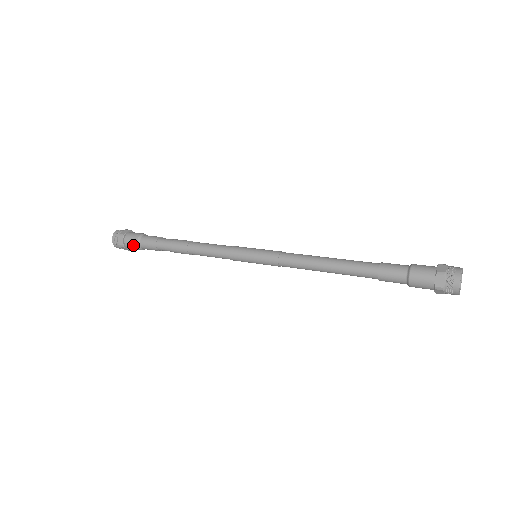
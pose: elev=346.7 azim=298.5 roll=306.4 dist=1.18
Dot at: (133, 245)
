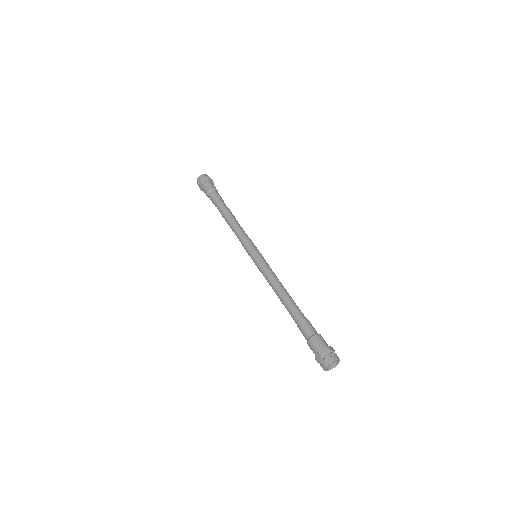
Dot at: occluded
